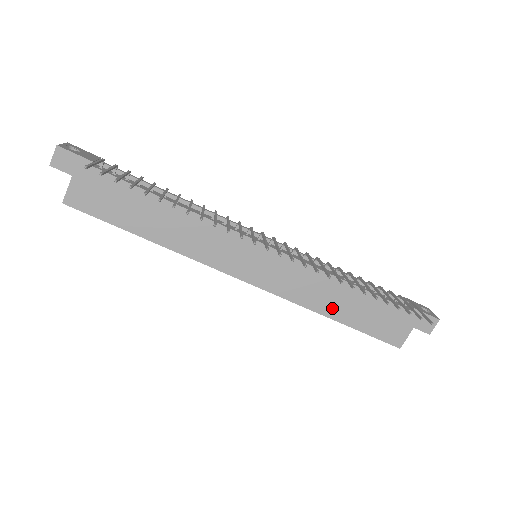
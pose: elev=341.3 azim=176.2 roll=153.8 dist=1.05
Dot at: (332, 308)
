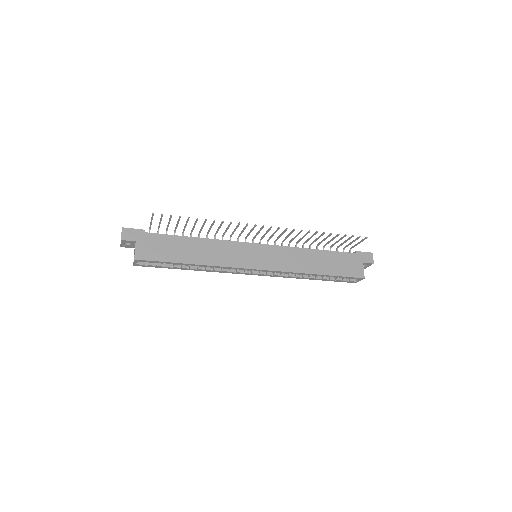
Dot at: (314, 268)
